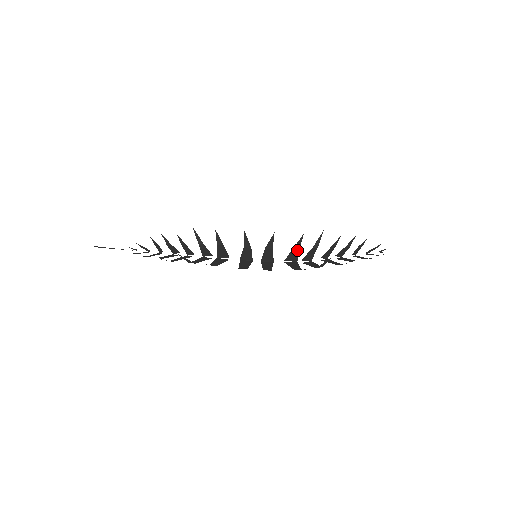
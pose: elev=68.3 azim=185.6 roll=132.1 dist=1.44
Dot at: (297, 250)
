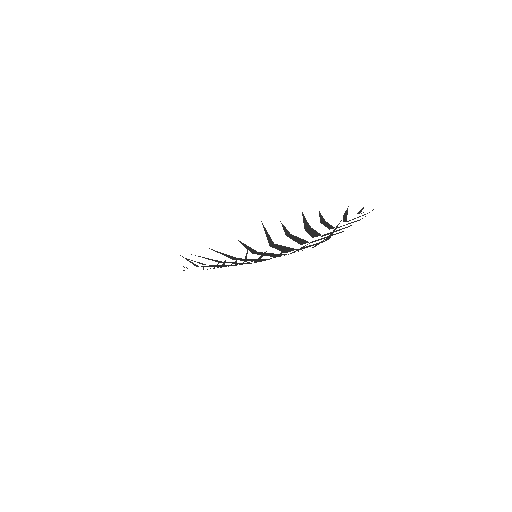
Dot at: occluded
